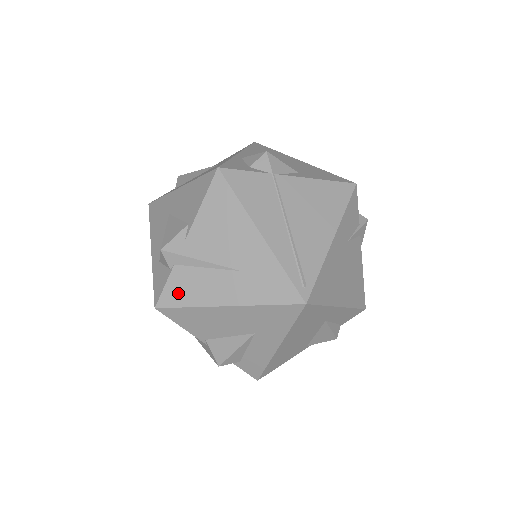
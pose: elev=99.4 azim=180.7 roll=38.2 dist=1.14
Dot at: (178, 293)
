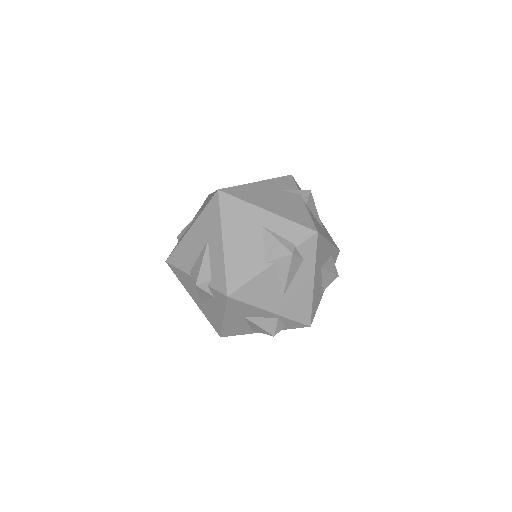
Dot at: occluded
